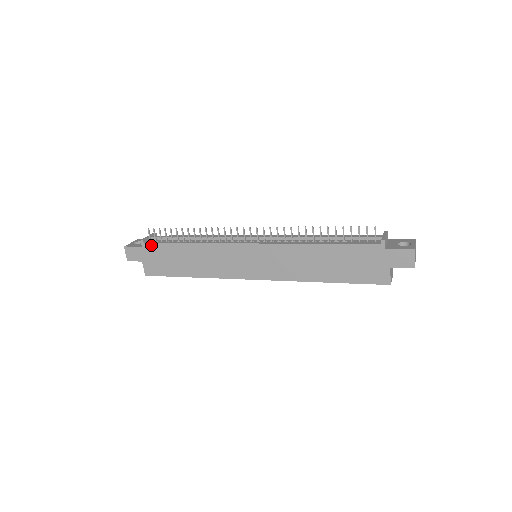
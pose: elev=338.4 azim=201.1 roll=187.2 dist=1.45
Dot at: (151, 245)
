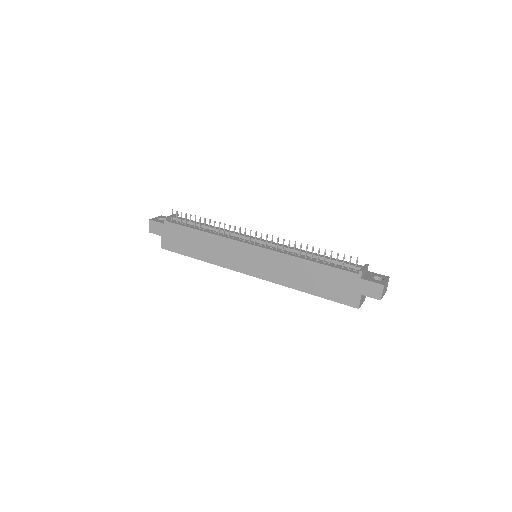
Dot at: (171, 224)
